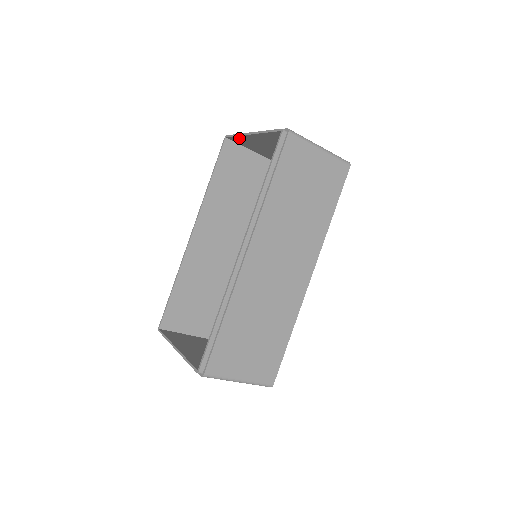
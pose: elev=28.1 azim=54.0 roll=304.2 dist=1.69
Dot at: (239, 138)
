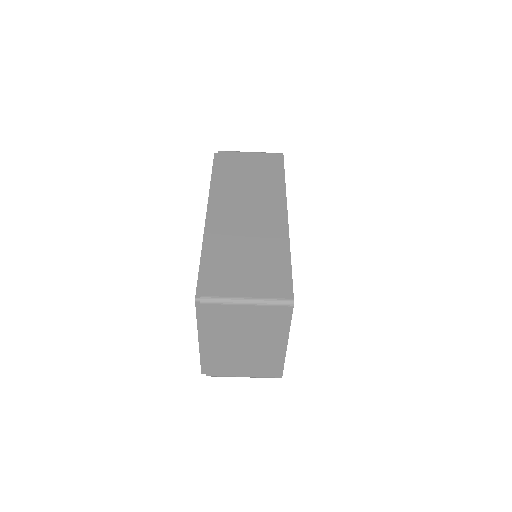
Dot at: occluded
